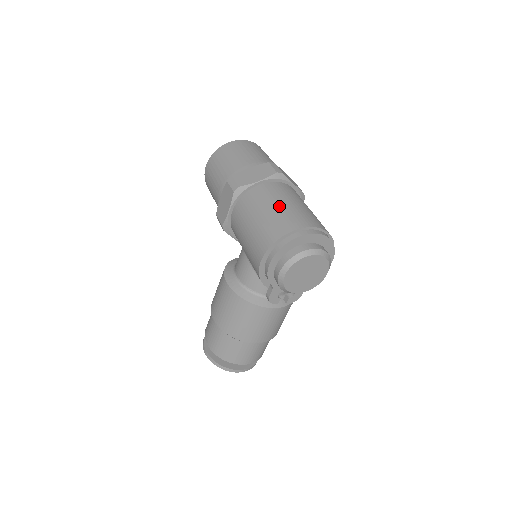
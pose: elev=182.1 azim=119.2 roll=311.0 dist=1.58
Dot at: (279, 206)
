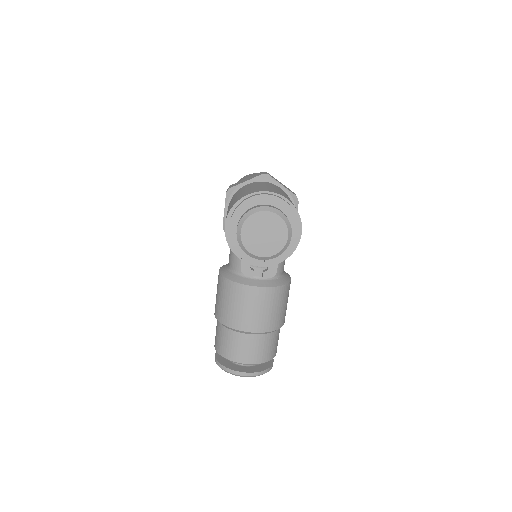
Dot at: (250, 188)
